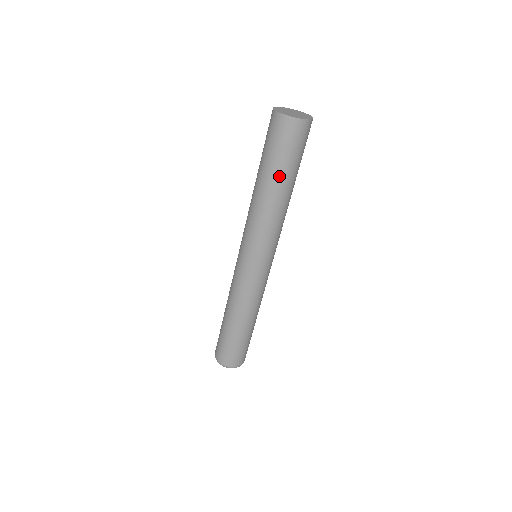
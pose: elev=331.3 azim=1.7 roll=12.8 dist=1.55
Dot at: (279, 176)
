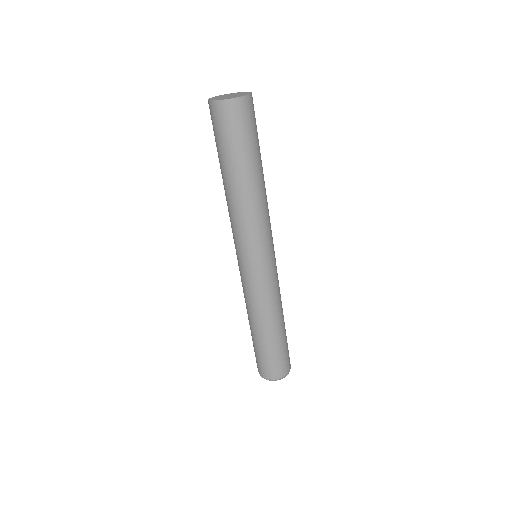
Dot at: (247, 164)
